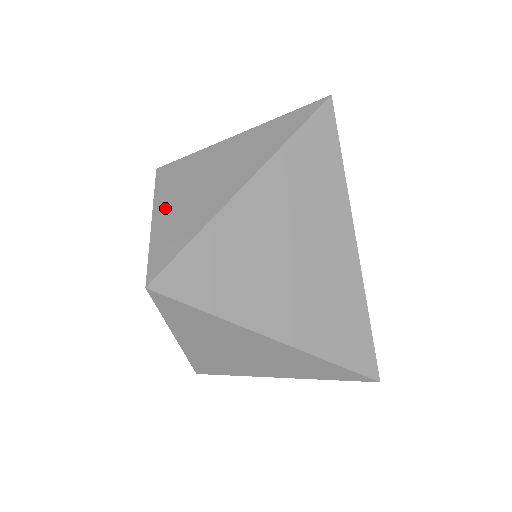
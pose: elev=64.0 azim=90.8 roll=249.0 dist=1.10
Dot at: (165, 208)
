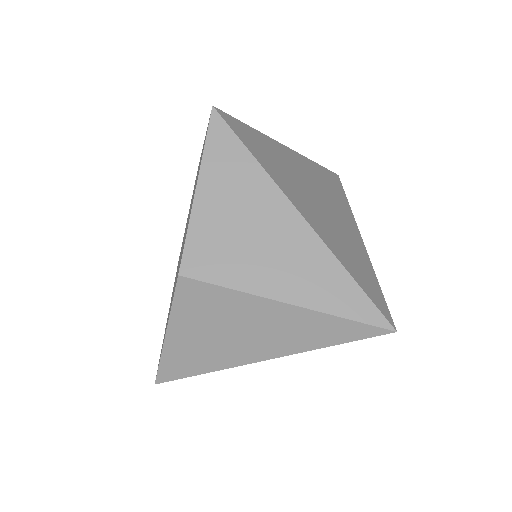
Dot at: occluded
